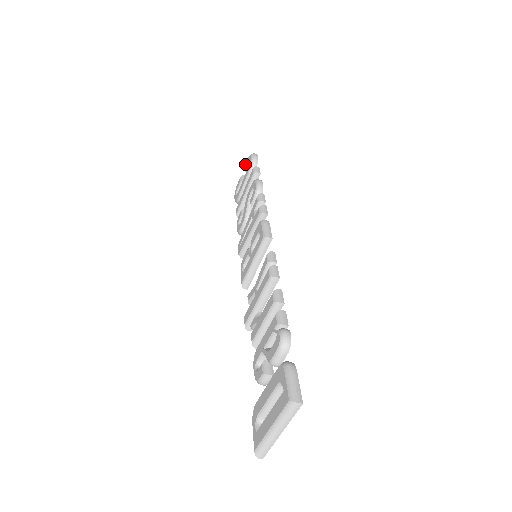
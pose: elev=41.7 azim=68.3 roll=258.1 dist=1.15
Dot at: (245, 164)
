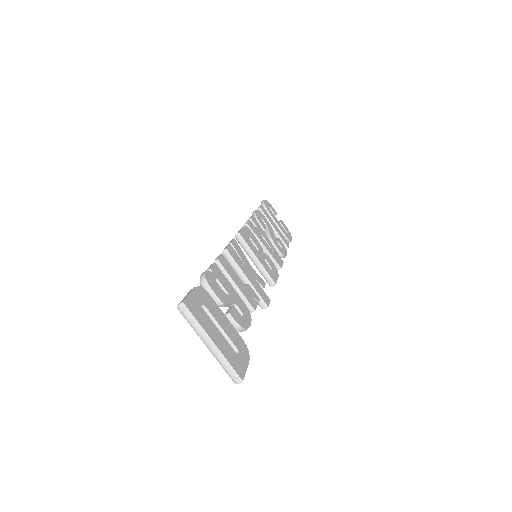
Dot at: occluded
